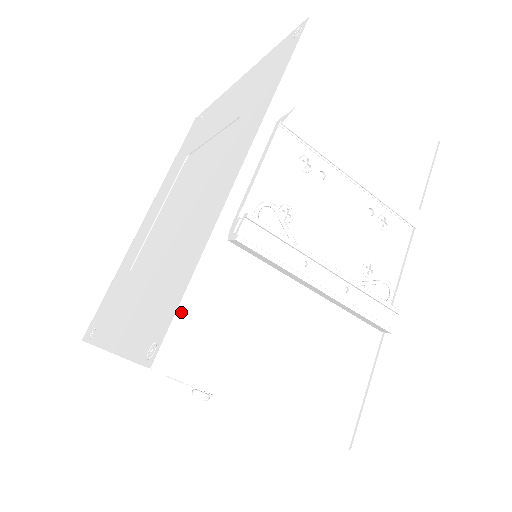
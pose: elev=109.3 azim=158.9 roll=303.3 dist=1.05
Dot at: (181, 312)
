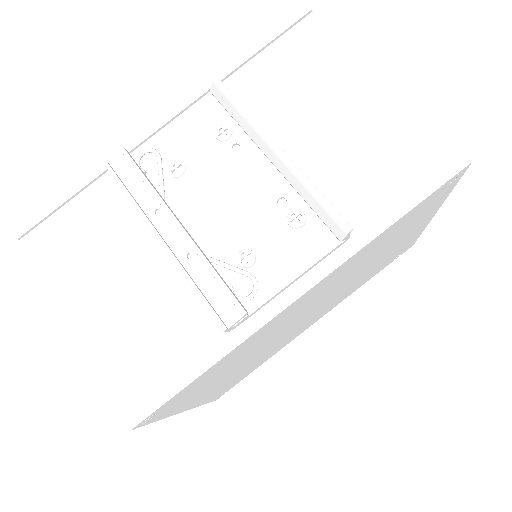
Dot at: (57, 211)
